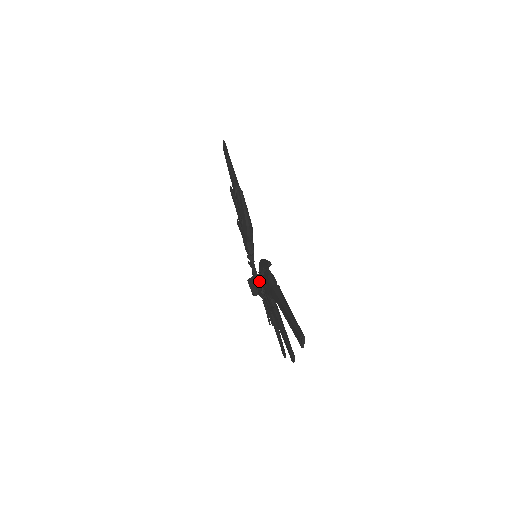
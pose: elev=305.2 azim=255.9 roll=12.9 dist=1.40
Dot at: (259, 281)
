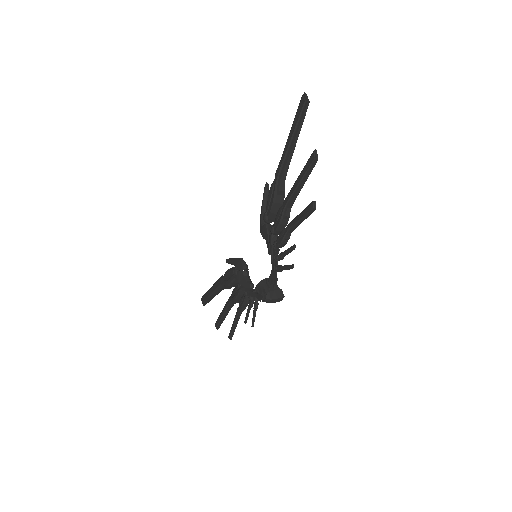
Dot at: (265, 231)
